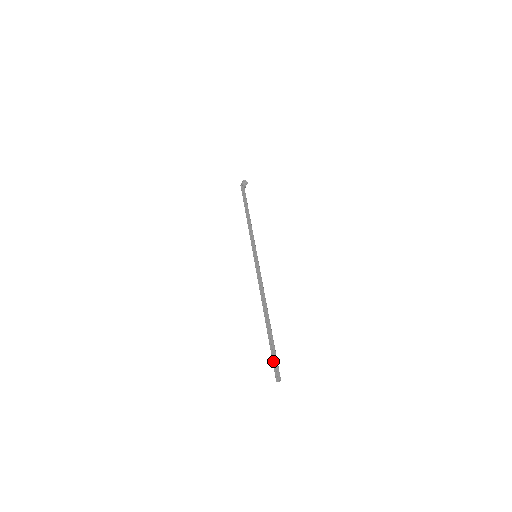
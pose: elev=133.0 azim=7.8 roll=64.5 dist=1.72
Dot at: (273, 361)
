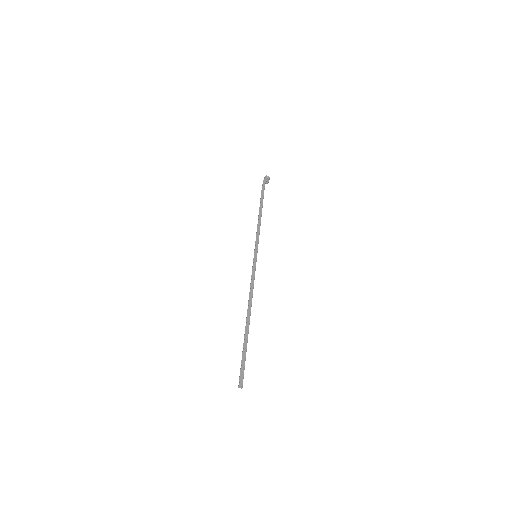
Dot at: (241, 366)
